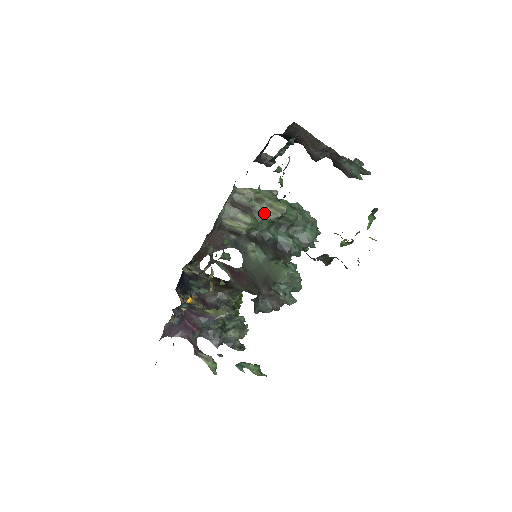
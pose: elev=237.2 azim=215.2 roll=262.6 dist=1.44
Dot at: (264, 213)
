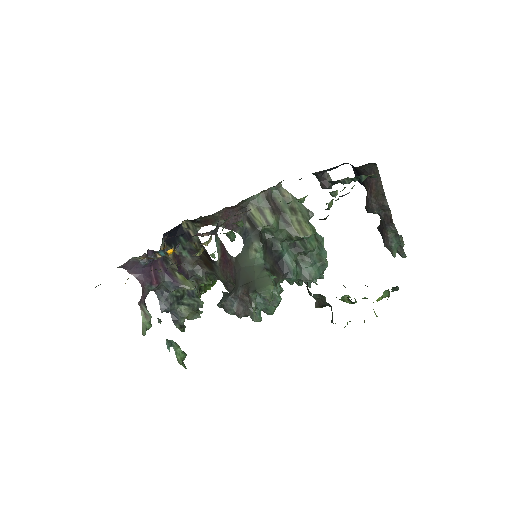
Dot at: (289, 225)
